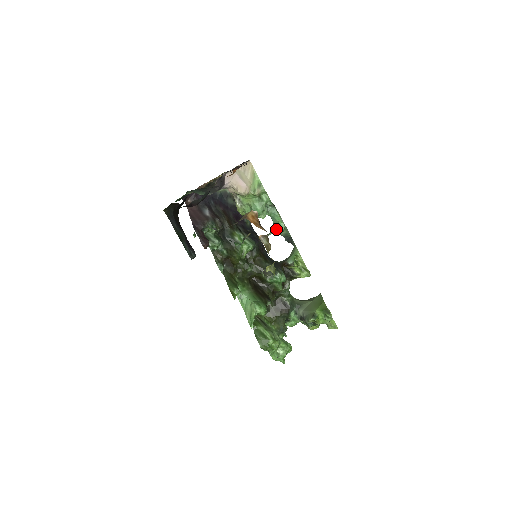
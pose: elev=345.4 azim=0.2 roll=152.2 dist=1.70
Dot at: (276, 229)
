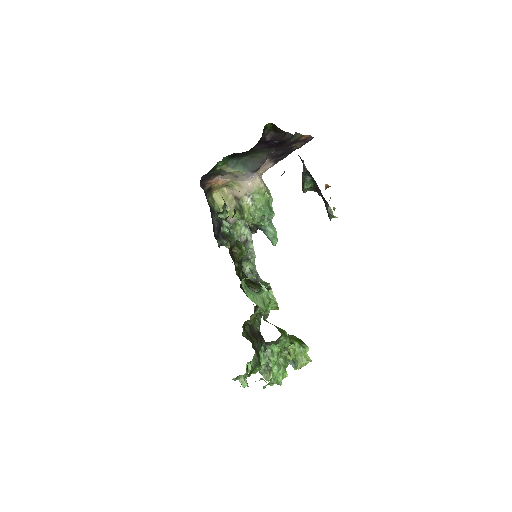
Dot at: (248, 259)
